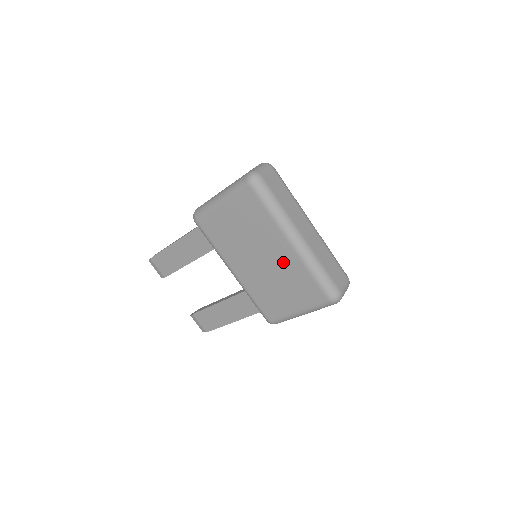
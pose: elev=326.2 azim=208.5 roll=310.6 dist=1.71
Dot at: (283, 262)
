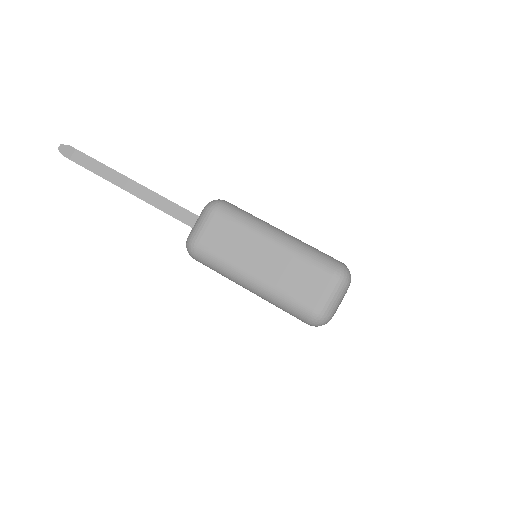
Dot at: occluded
